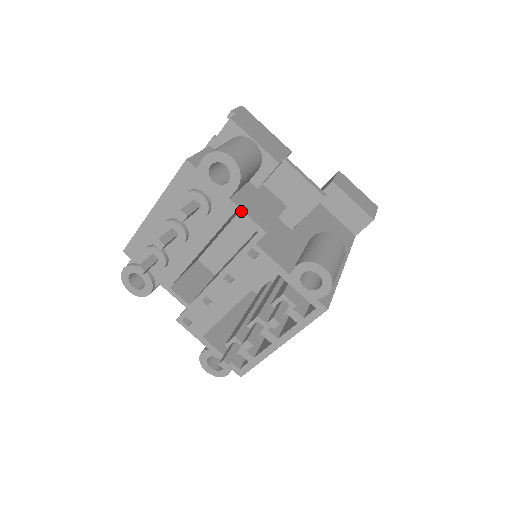
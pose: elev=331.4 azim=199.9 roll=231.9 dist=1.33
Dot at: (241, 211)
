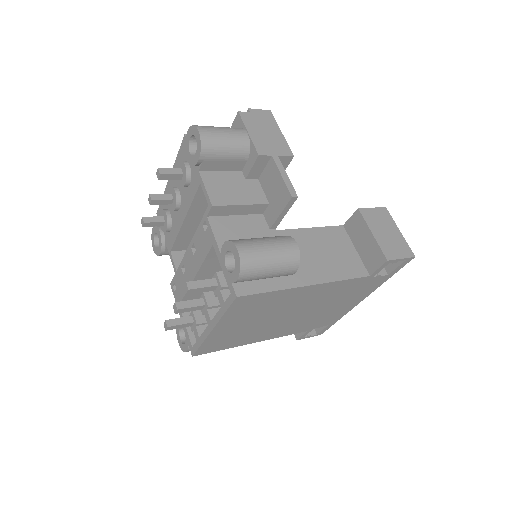
Dot at: (203, 183)
